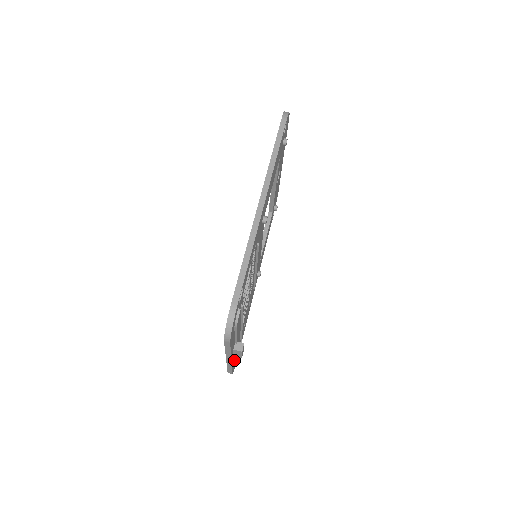
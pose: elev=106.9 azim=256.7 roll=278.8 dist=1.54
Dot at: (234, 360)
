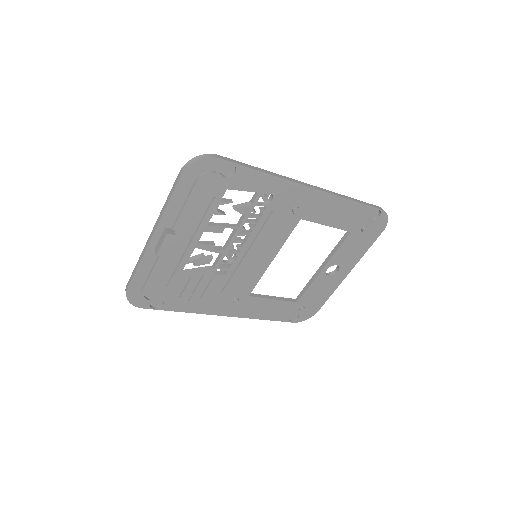
Dot at: (145, 274)
